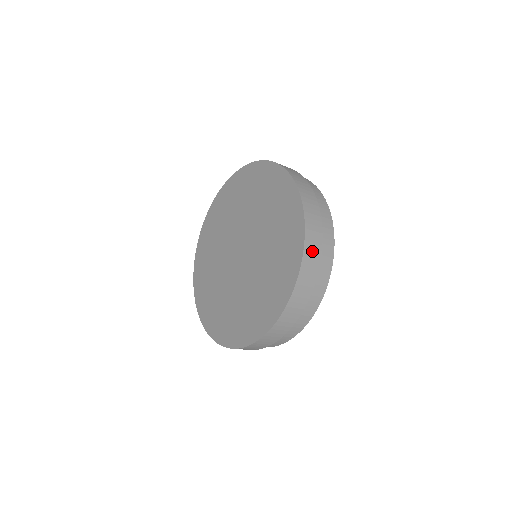
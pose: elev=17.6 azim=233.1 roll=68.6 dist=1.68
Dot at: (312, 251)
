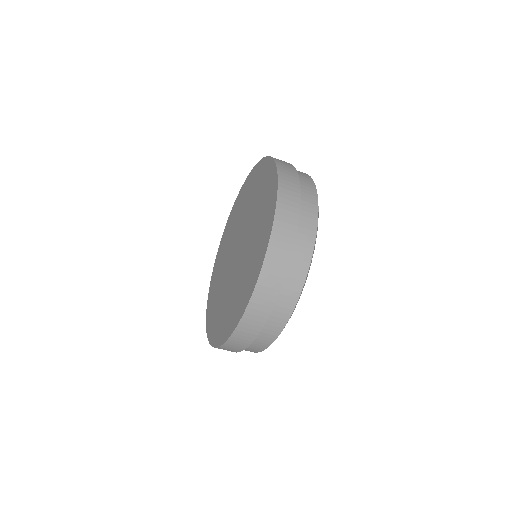
Dot at: (288, 187)
